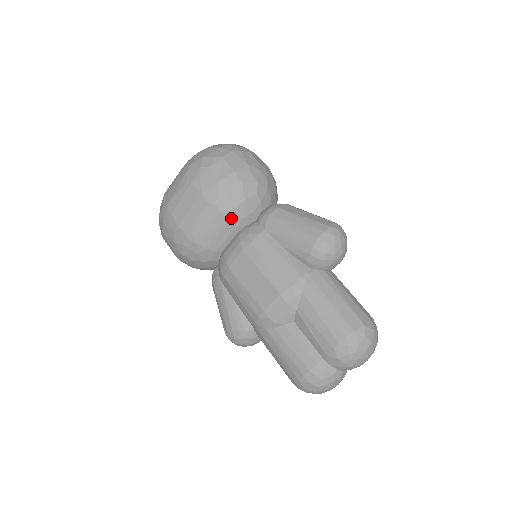
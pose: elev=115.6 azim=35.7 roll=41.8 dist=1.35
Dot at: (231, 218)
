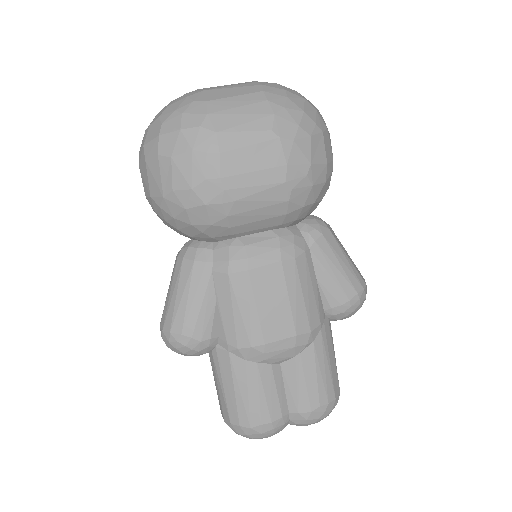
Dot at: (289, 214)
